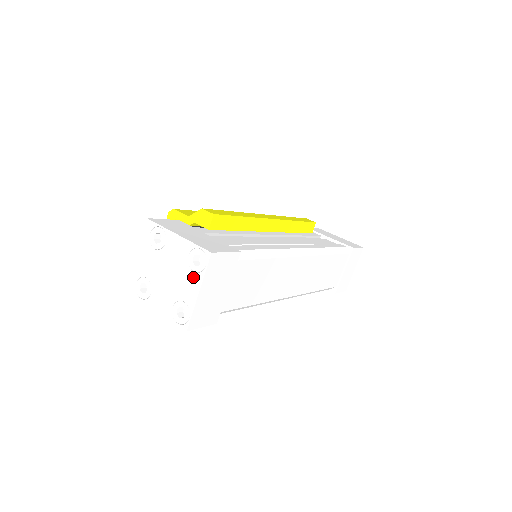
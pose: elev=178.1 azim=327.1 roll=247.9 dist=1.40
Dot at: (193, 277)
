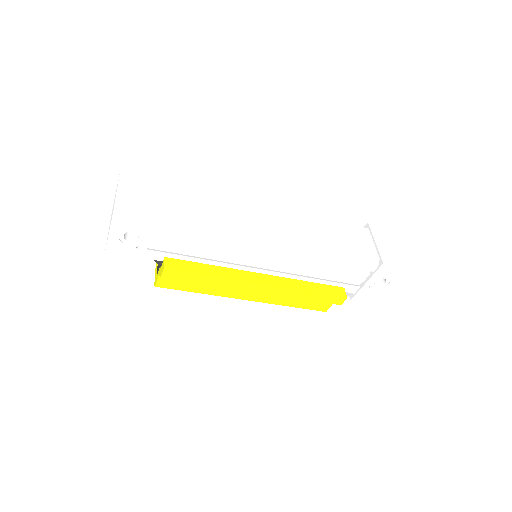
Dot at: occluded
